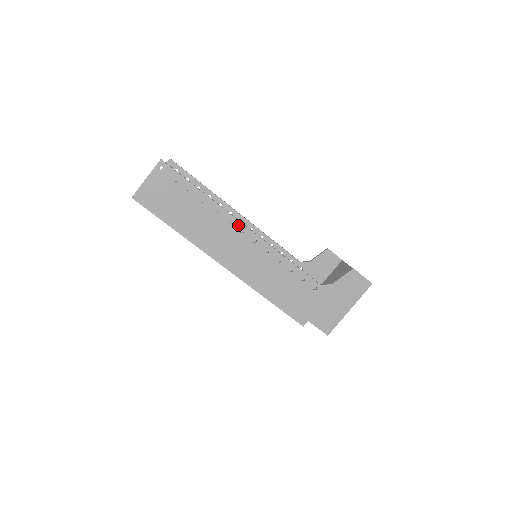
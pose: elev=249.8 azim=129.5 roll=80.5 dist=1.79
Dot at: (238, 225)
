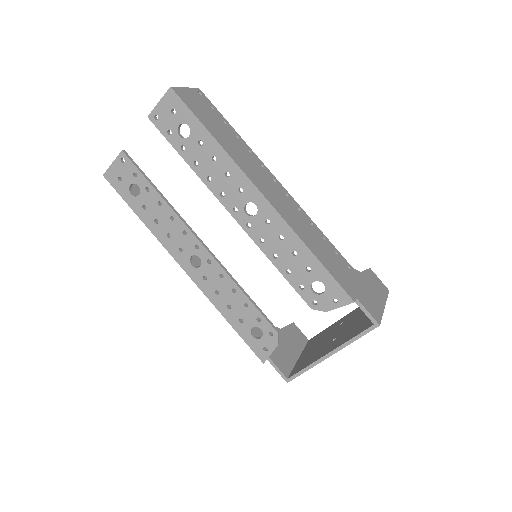
Dot at: (270, 174)
